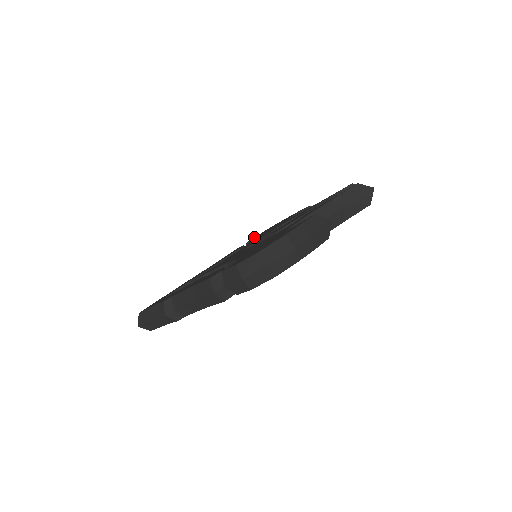
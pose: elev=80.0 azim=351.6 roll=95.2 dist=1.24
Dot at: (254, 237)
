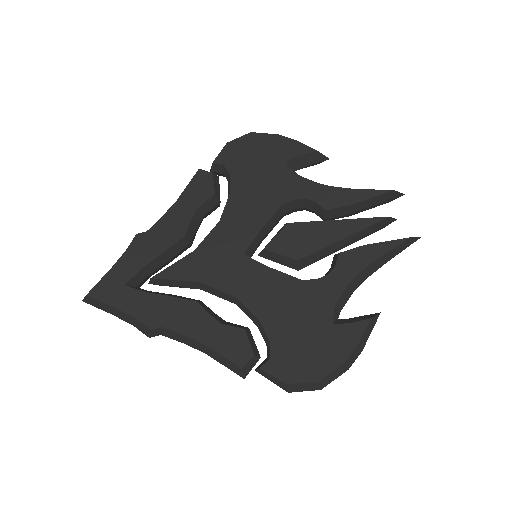
Dot at: (223, 150)
